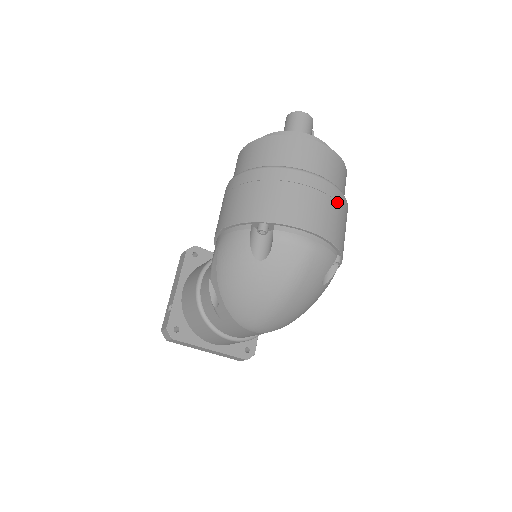
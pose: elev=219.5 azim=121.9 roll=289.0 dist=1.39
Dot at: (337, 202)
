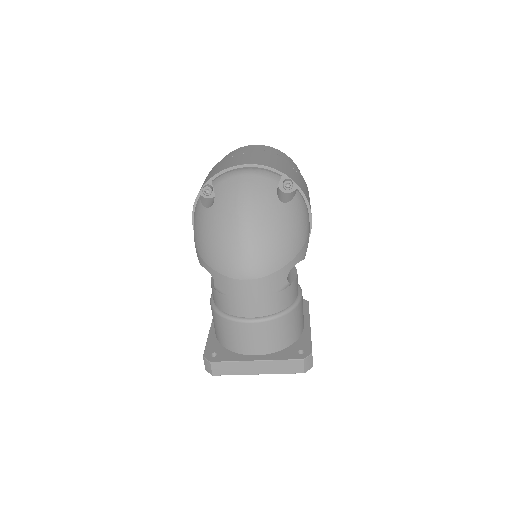
Dot at: (268, 155)
